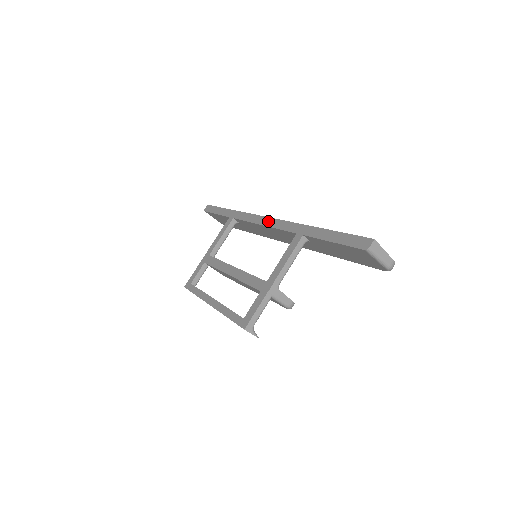
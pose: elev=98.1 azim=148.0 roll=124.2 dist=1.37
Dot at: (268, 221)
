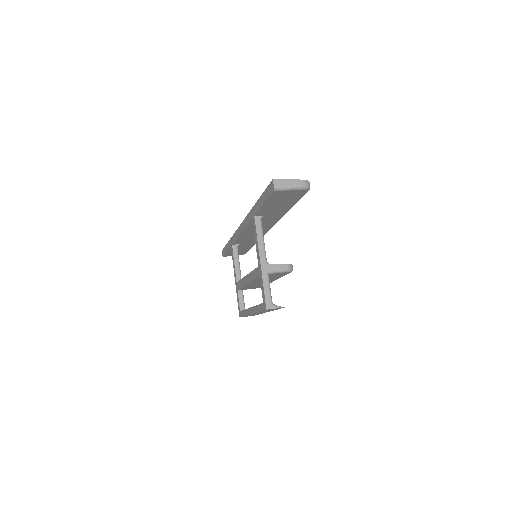
Dot at: (241, 227)
